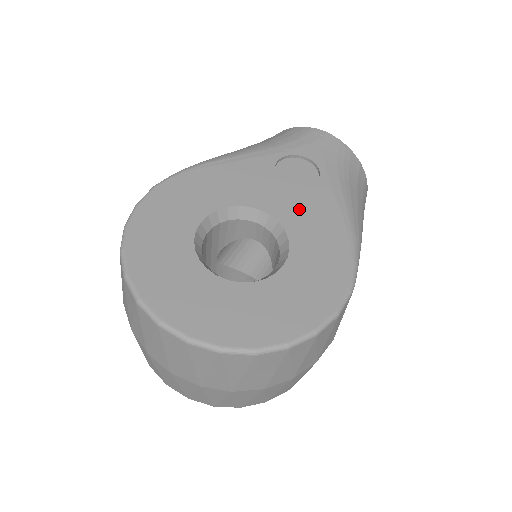
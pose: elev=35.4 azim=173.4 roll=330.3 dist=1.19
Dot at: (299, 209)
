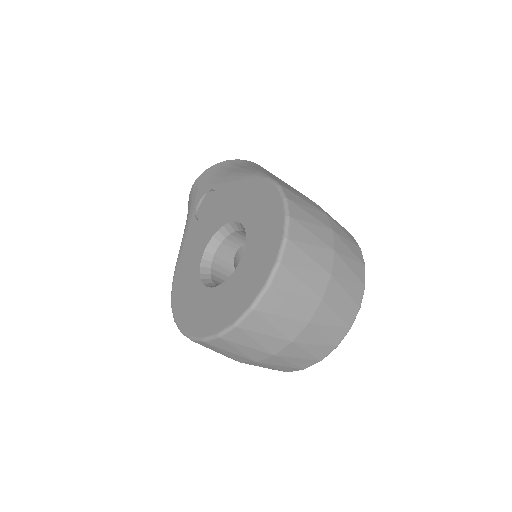
Dot at: (224, 209)
